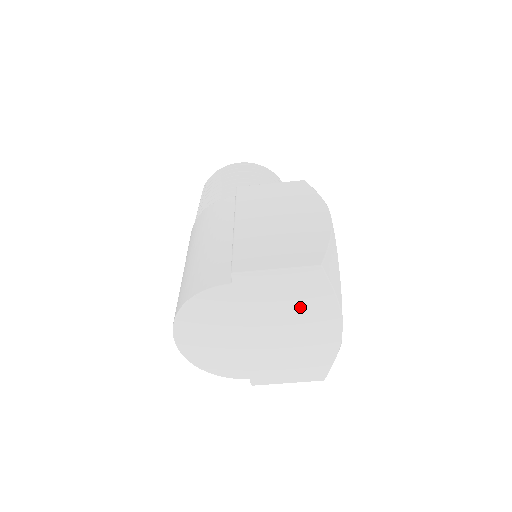
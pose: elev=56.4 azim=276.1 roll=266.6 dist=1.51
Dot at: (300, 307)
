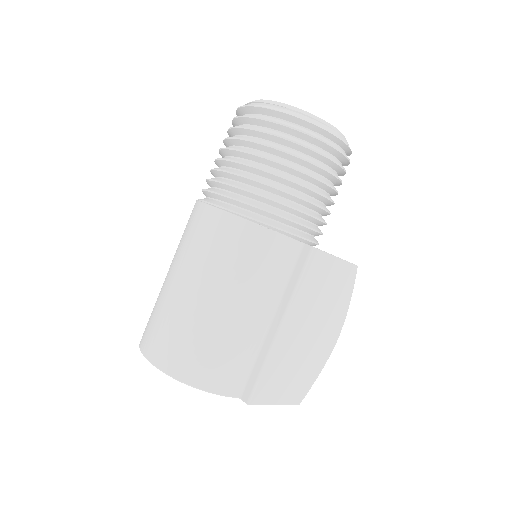
Dot at: occluded
